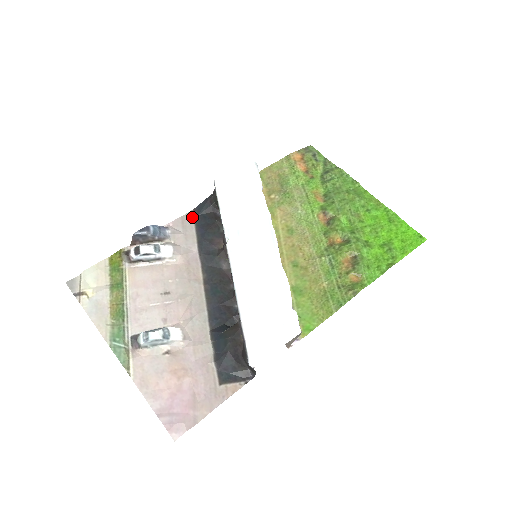
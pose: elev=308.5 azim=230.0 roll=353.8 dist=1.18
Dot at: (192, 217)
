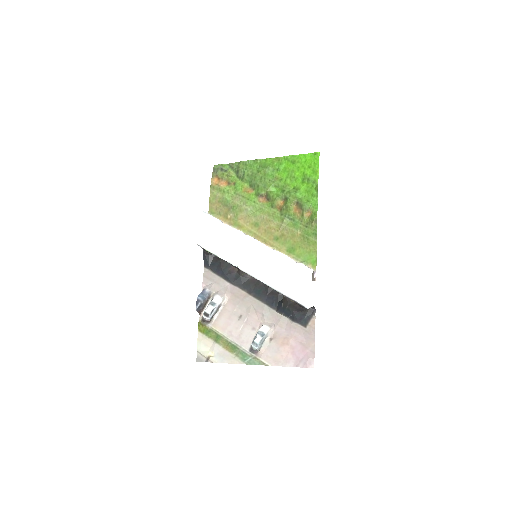
Dot at: (208, 271)
